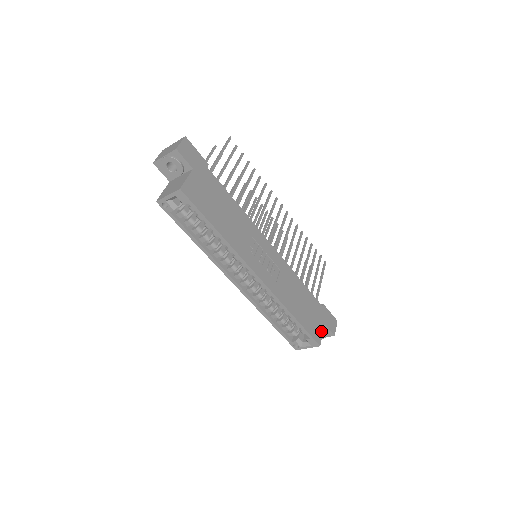
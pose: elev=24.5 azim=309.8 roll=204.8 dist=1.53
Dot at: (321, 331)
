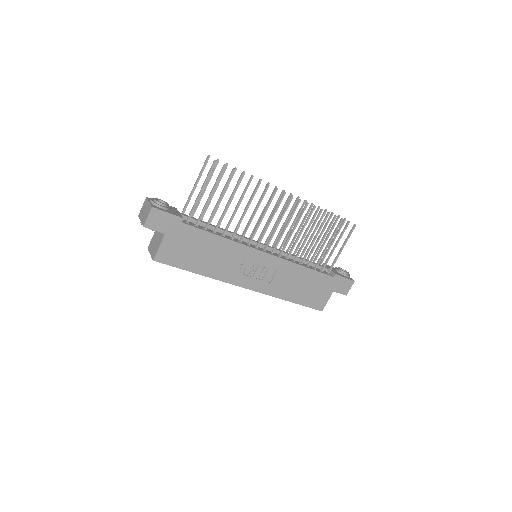
Dot at: (327, 299)
